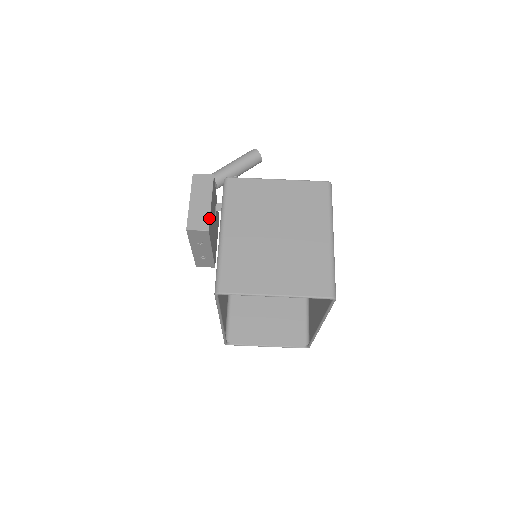
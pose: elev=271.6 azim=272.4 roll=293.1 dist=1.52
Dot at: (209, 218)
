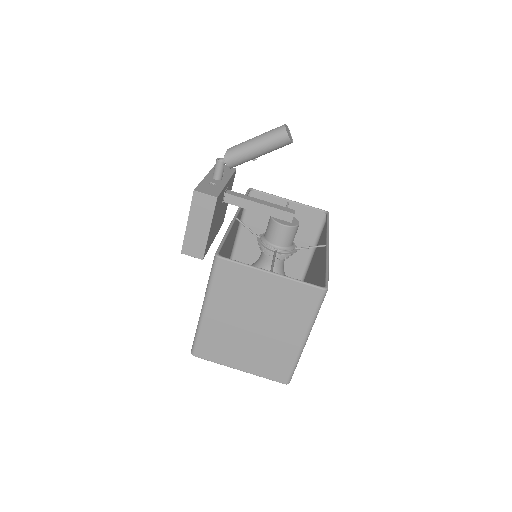
Dot at: (205, 247)
